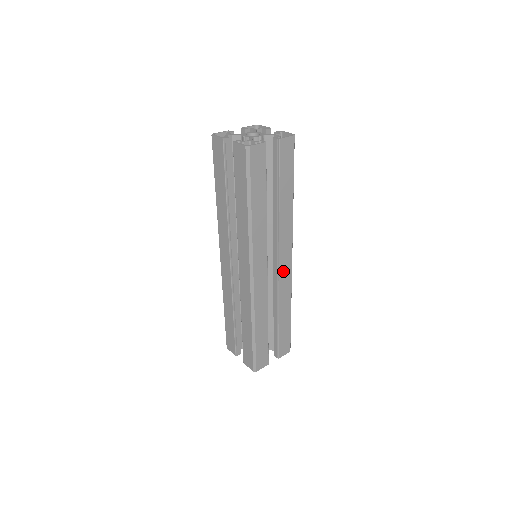
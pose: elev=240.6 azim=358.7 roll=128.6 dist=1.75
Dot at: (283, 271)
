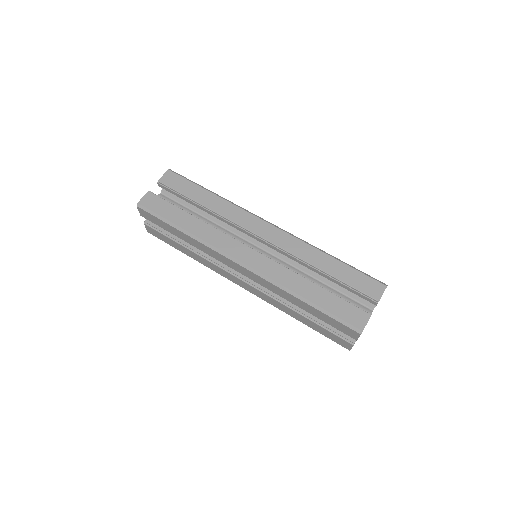
Dot at: occluded
